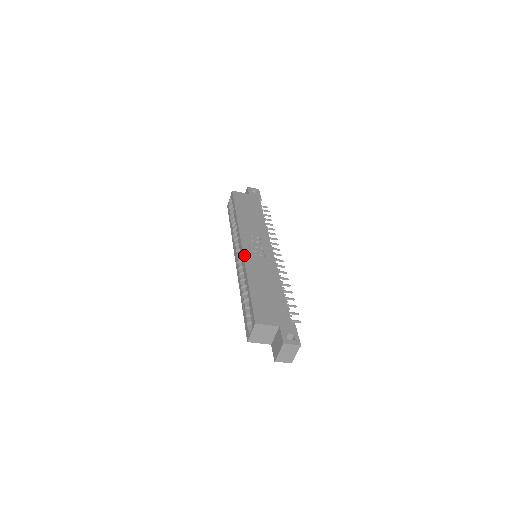
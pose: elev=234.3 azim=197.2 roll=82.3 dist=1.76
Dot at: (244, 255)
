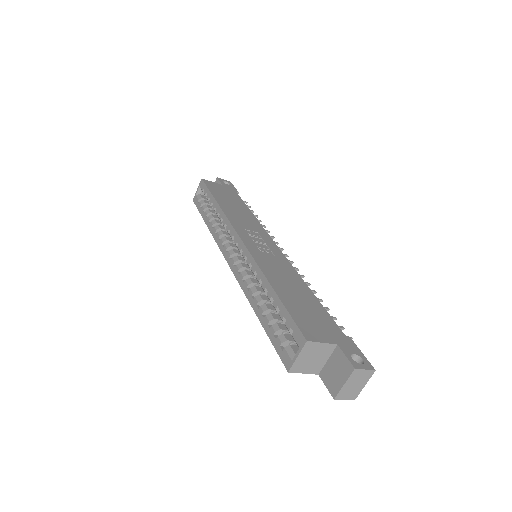
Dot at: (249, 251)
